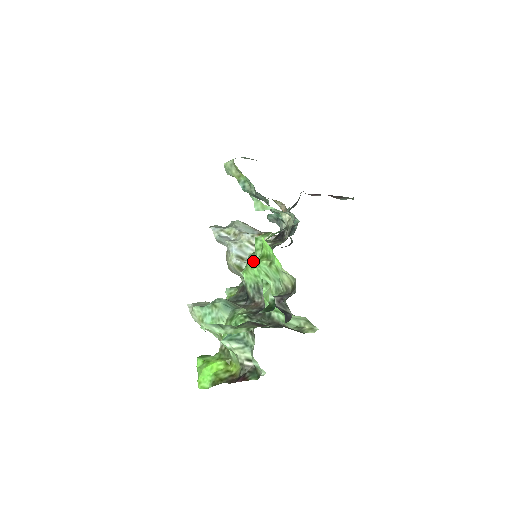
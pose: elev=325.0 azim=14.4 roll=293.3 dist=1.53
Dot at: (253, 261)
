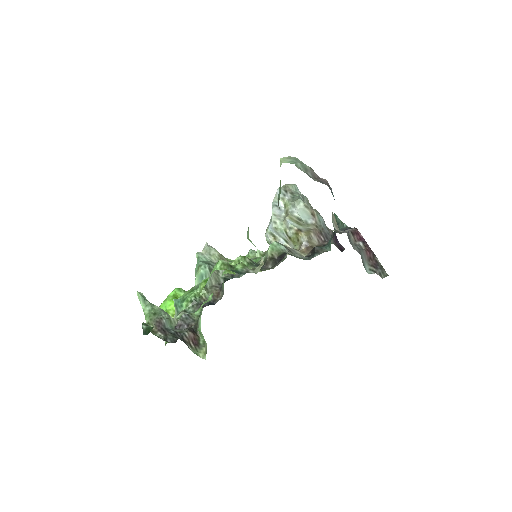
Dot at: occluded
